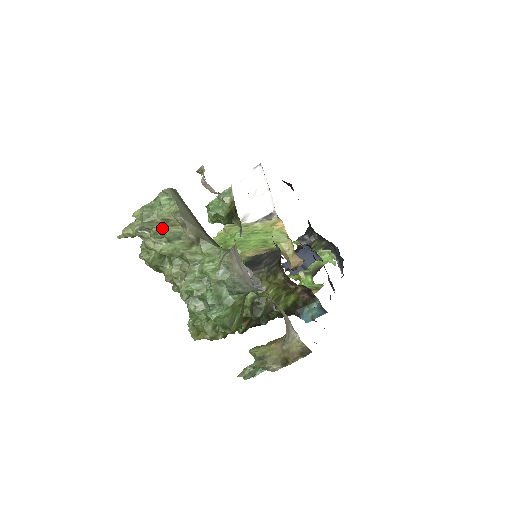
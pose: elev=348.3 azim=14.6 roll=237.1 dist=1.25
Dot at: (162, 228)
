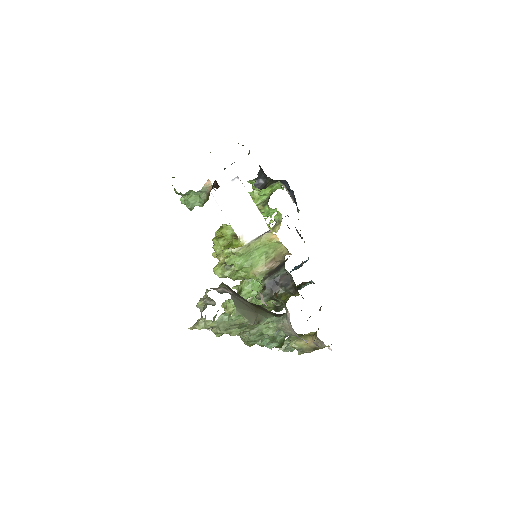
Dot at: (233, 327)
